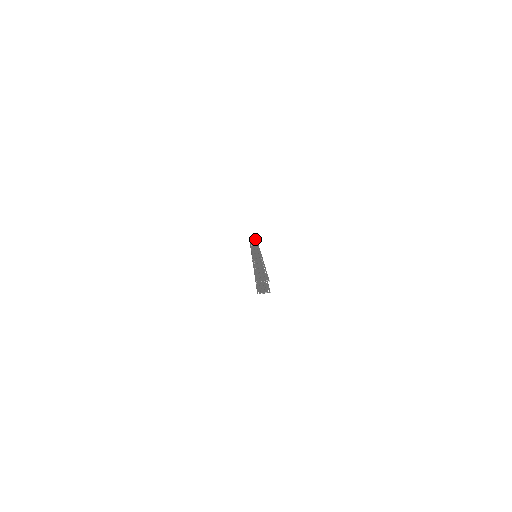
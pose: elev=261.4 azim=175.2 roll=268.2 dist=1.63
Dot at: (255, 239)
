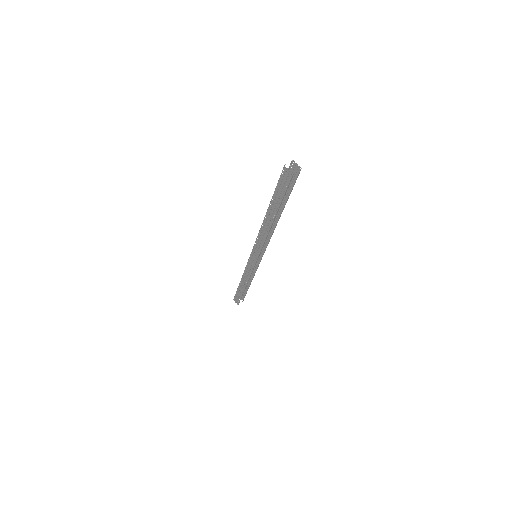
Dot at: (245, 293)
